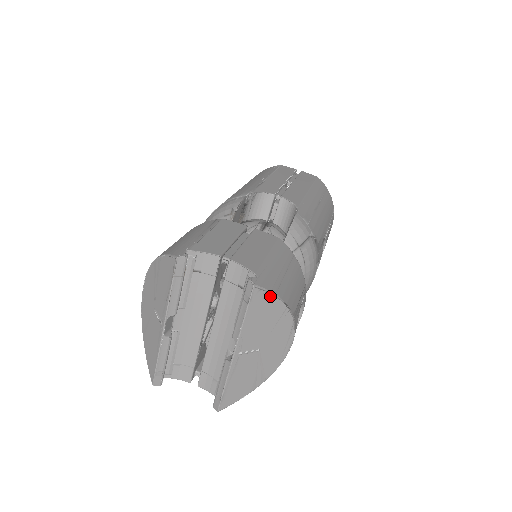
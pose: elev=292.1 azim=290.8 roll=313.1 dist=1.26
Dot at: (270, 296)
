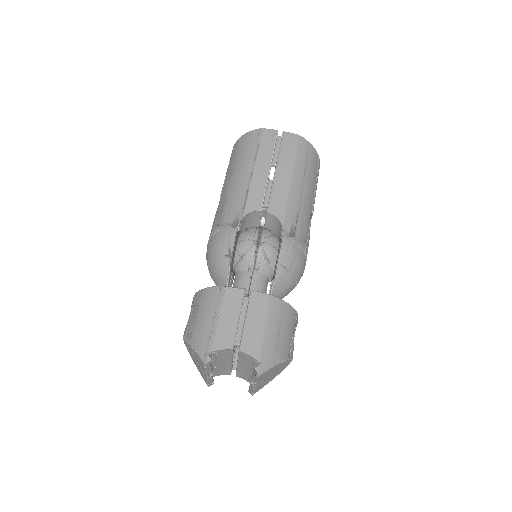
Dot at: (271, 368)
